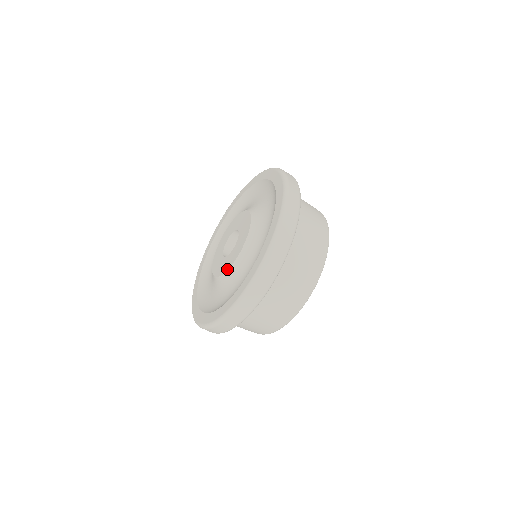
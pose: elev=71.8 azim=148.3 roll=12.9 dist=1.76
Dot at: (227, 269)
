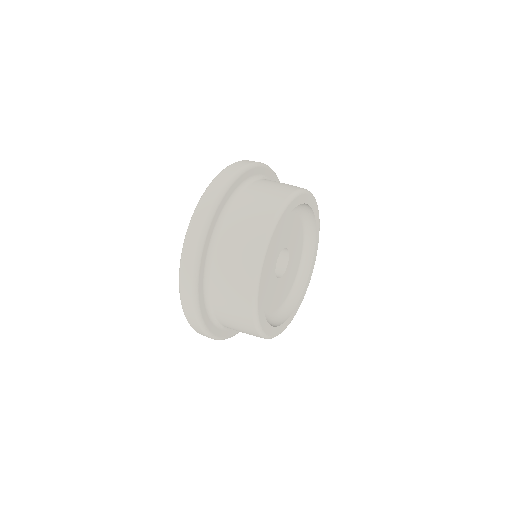
Dot at: occluded
